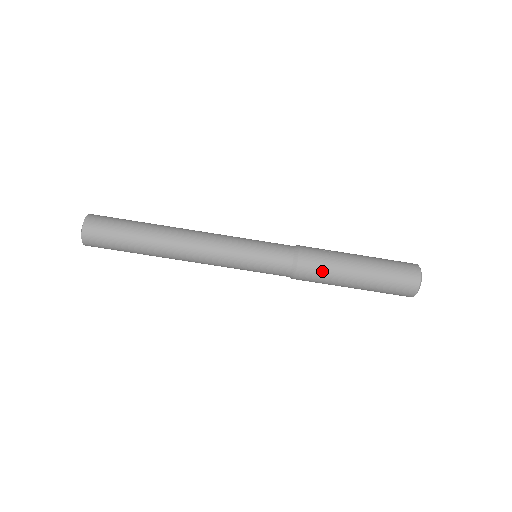
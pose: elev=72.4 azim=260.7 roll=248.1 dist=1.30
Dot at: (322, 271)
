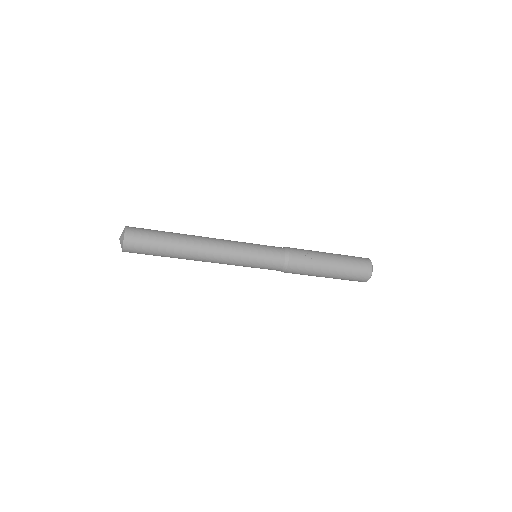
Dot at: (304, 270)
